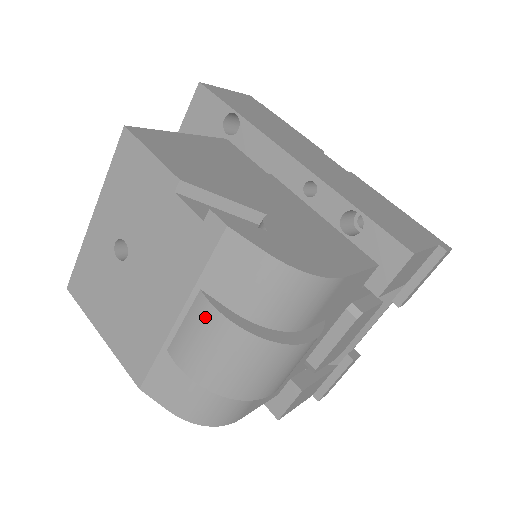
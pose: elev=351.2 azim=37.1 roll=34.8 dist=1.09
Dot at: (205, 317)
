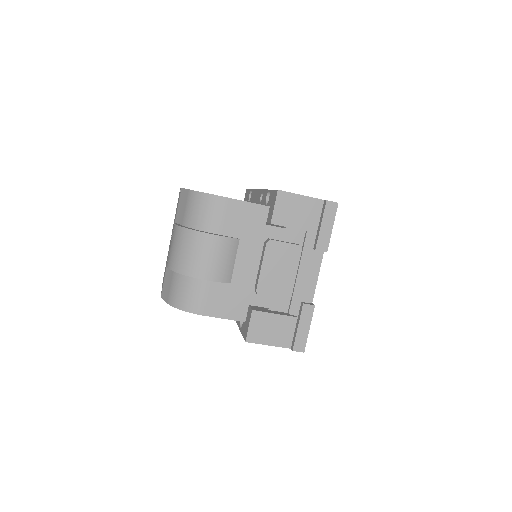
Dot at: (173, 232)
